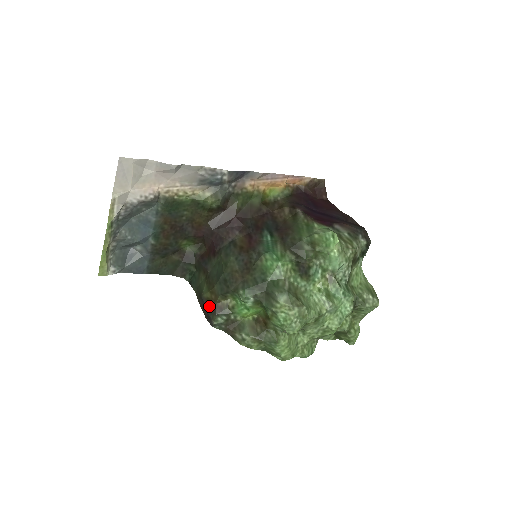
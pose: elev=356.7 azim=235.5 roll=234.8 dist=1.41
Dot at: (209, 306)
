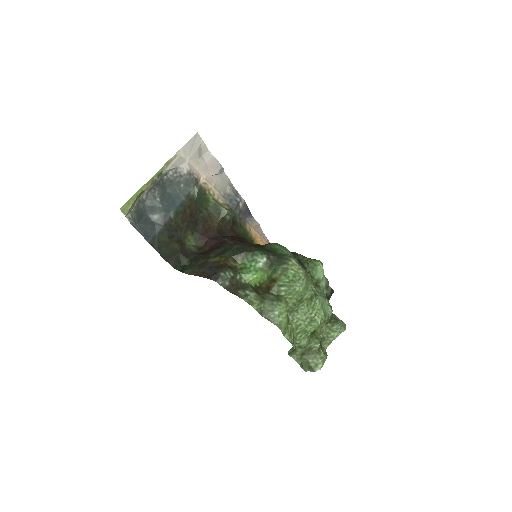
Dot at: (217, 265)
